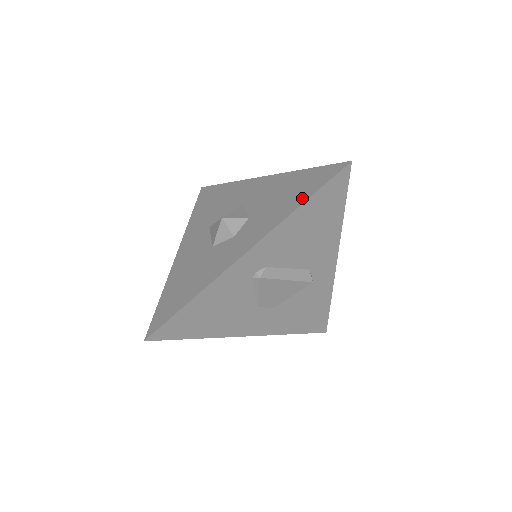
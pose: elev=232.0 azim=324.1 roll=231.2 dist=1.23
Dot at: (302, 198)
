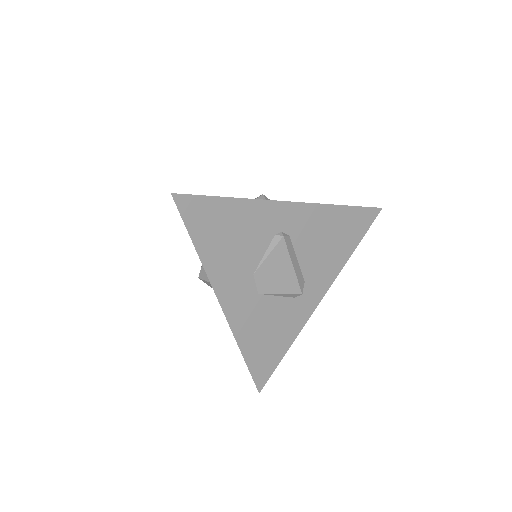
Dot at: occluded
